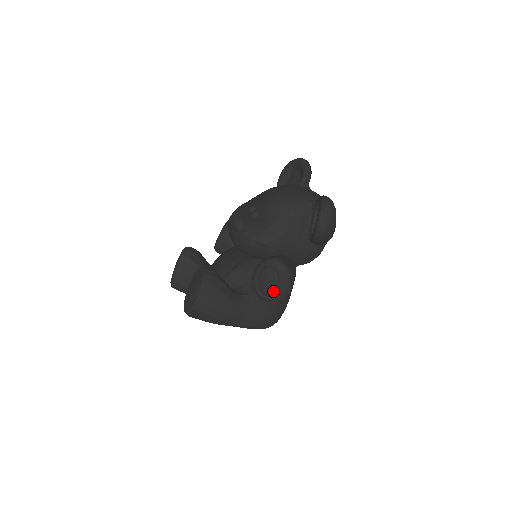
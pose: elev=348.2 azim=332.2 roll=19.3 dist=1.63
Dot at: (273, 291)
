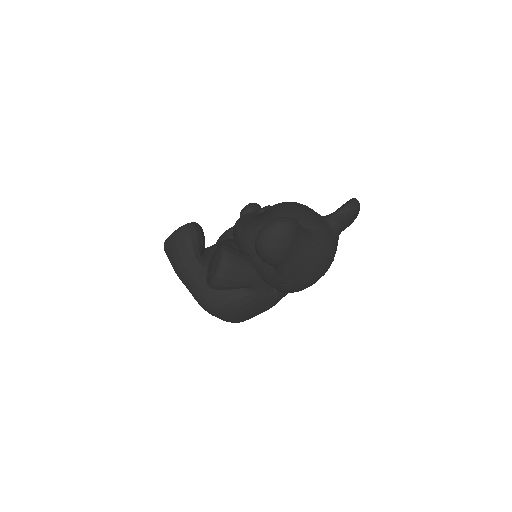
Dot at: (210, 273)
